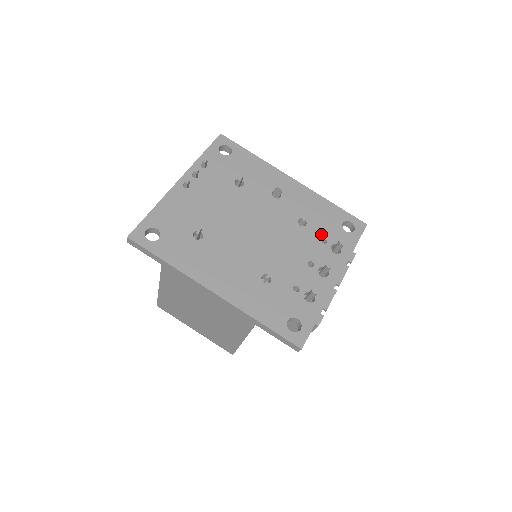
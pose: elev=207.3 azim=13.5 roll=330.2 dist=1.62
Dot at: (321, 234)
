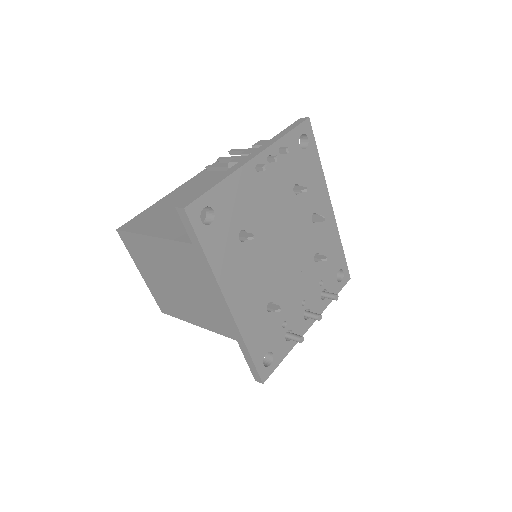
Dot at: (322, 275)
